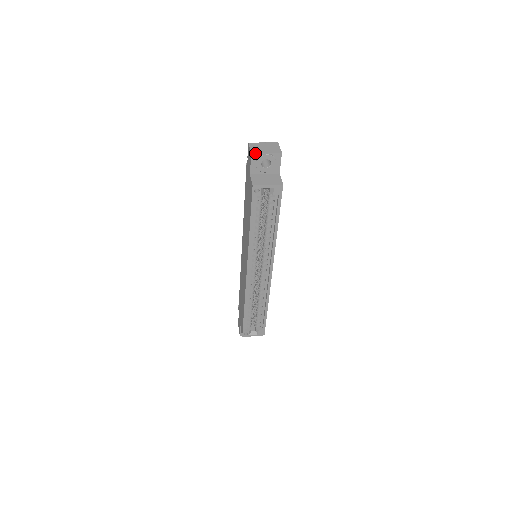
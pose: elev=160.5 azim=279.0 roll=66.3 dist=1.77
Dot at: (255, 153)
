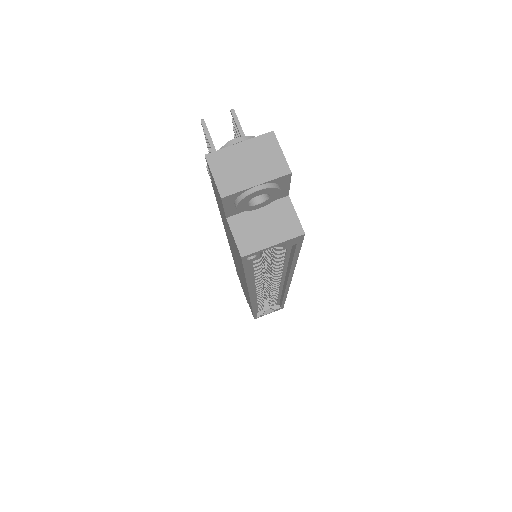
Dot at: (230, 194)
